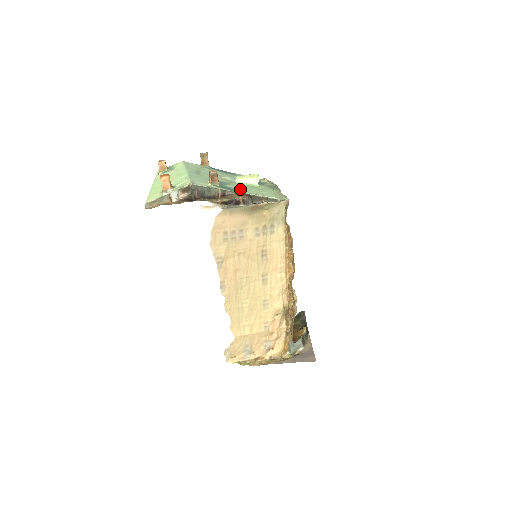
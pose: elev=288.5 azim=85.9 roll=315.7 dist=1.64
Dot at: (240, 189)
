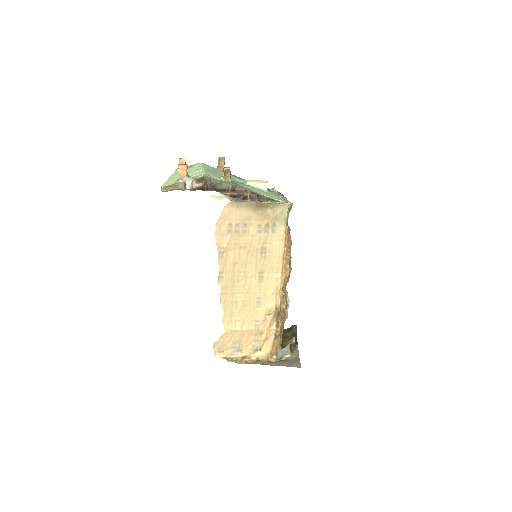
Dot at: (249, 188)
